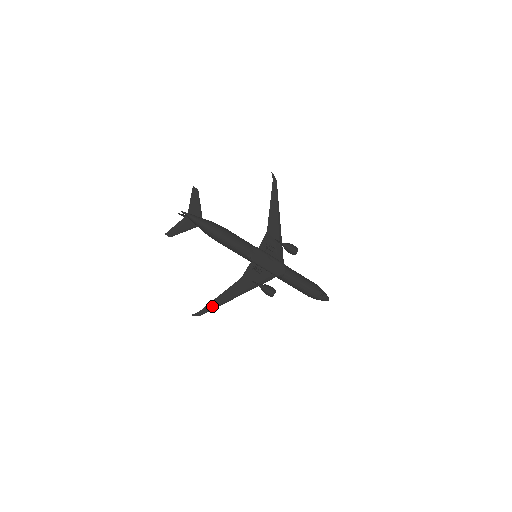
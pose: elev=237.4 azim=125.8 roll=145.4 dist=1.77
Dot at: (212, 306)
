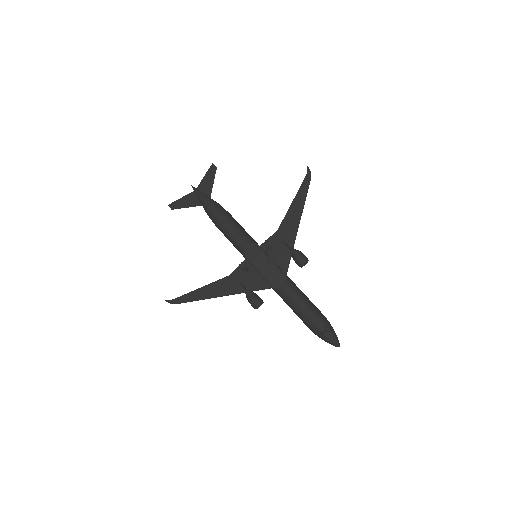
Dot at: (189, 298)
